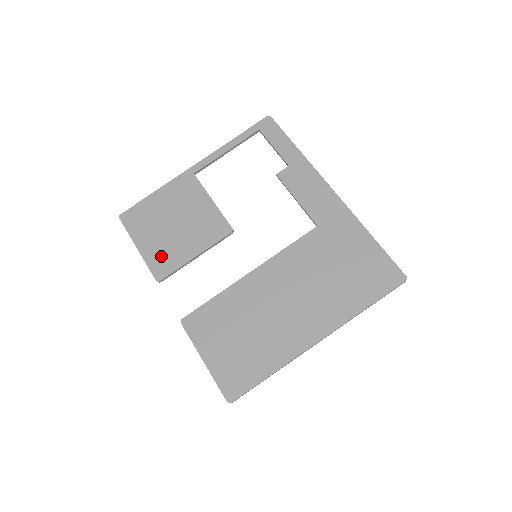
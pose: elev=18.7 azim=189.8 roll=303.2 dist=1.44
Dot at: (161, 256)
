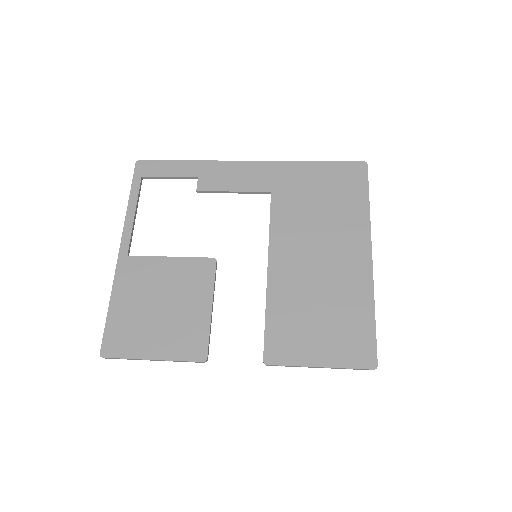
Dot at: (182, 340)
